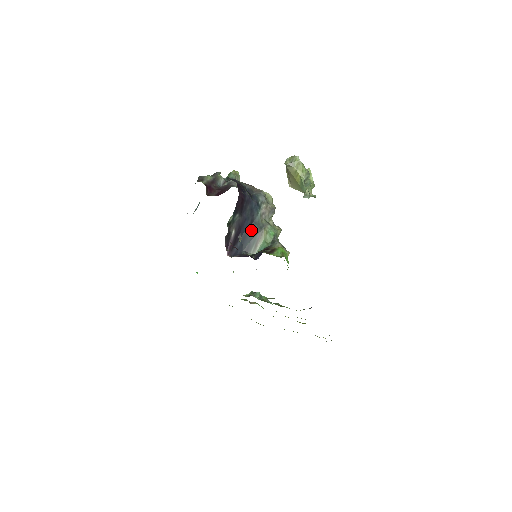
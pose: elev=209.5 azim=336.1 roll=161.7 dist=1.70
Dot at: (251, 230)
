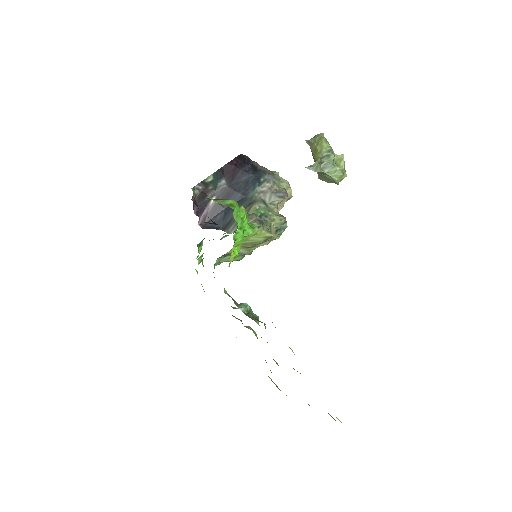
Dot at: occluded
